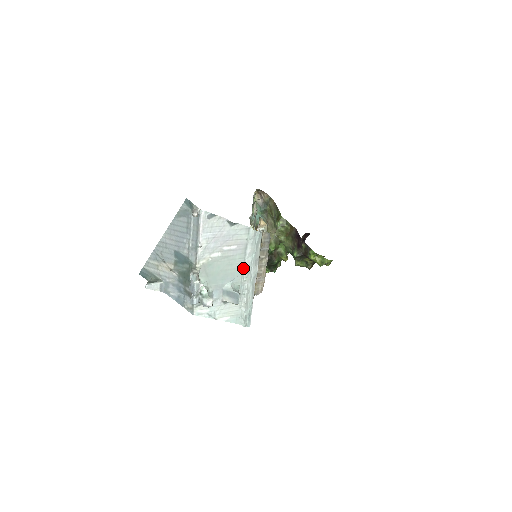
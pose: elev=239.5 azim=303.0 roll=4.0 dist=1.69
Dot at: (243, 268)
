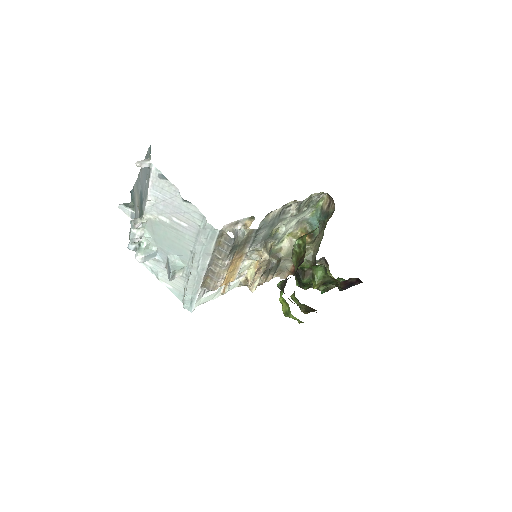
Dot at: (192, 252)
